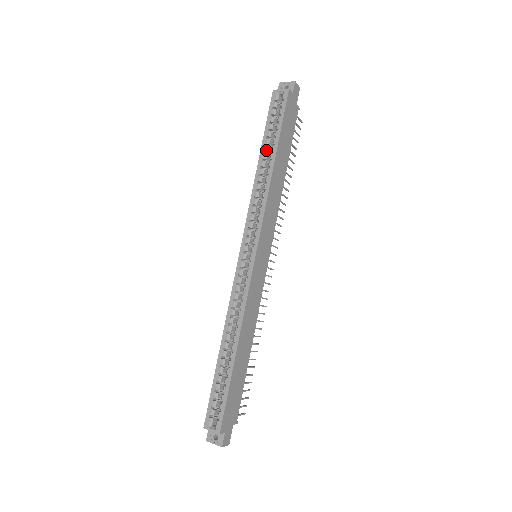
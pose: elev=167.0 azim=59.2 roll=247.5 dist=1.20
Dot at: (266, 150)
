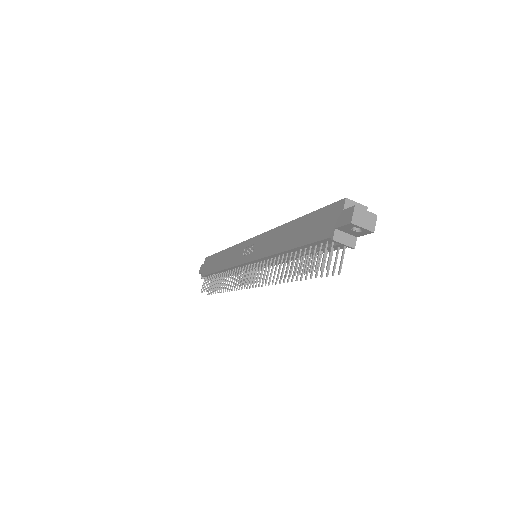
Dot at: occluded
